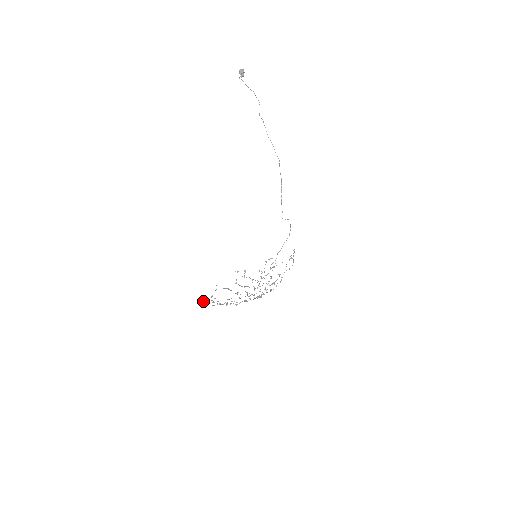
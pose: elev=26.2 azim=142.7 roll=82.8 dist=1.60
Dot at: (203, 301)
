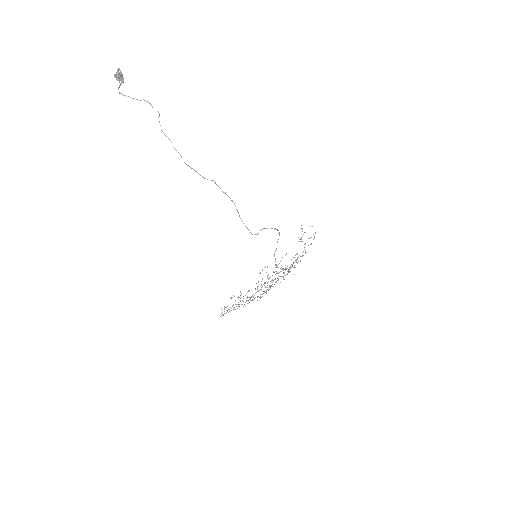
Dot at: occluded
